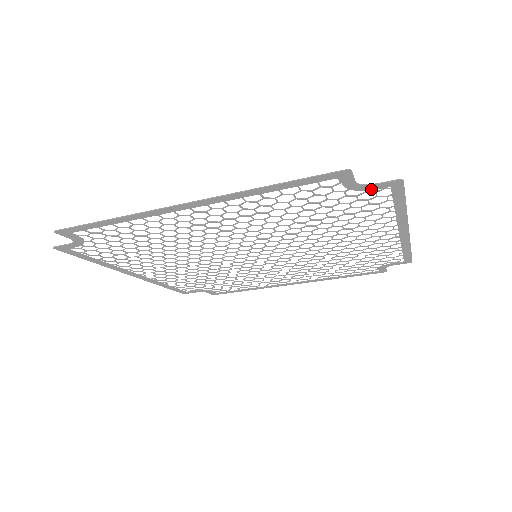
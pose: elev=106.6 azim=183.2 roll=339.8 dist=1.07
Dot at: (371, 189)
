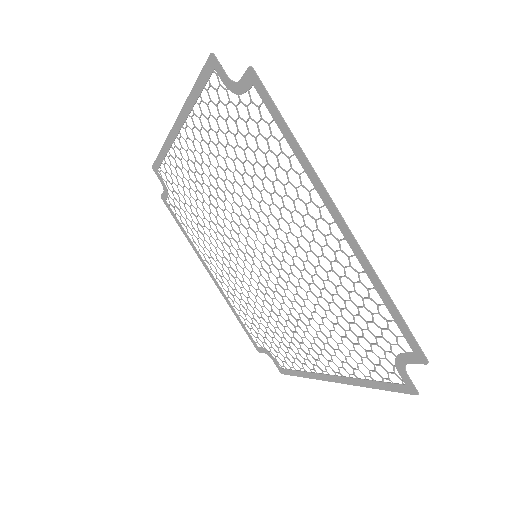
Dot at: (399, 371)
